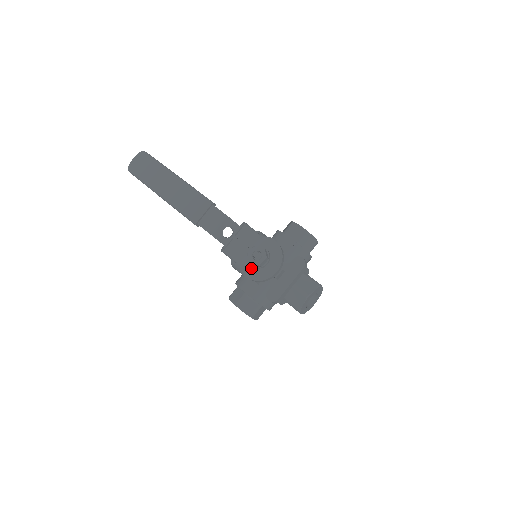
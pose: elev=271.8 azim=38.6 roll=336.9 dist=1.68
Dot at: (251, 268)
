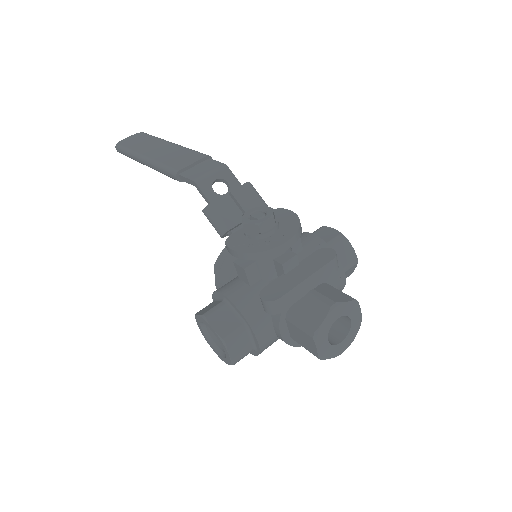
Dot at: (244, 239)
